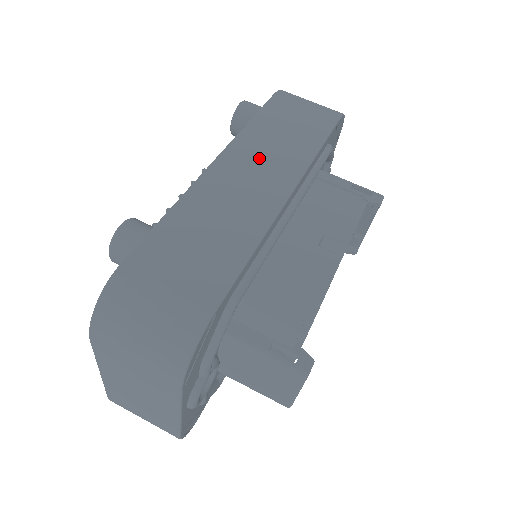
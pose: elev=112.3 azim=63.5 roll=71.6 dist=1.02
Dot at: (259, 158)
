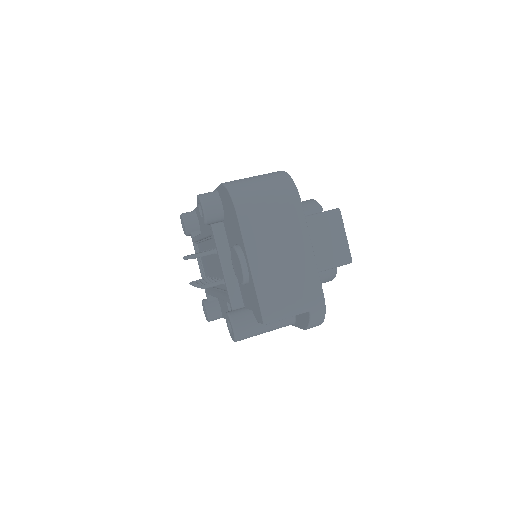
Dot at: occluded
